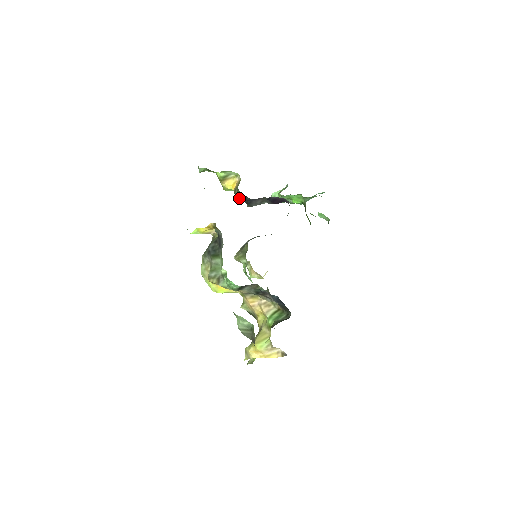
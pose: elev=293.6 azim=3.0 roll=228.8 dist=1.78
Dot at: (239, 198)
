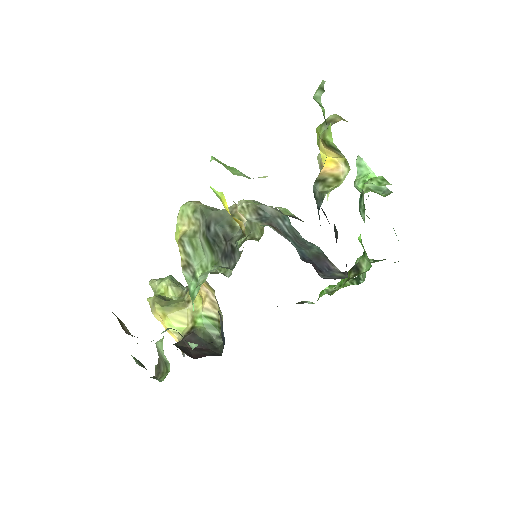
Dot at: (314, 193)
